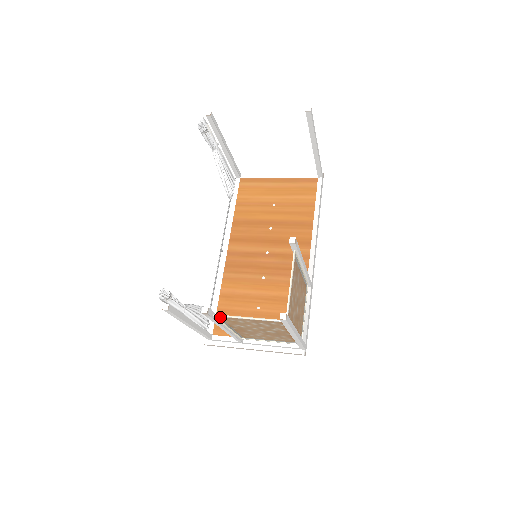
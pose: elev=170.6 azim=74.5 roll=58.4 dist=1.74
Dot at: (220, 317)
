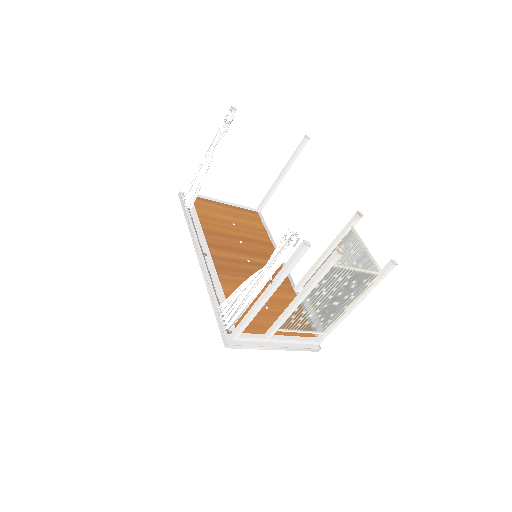
Dot at: (332, 269)
